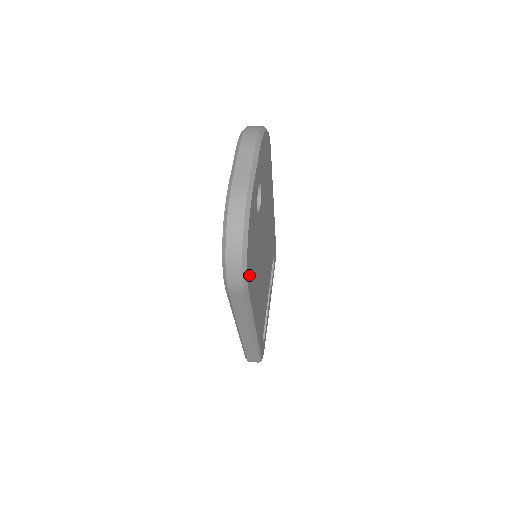
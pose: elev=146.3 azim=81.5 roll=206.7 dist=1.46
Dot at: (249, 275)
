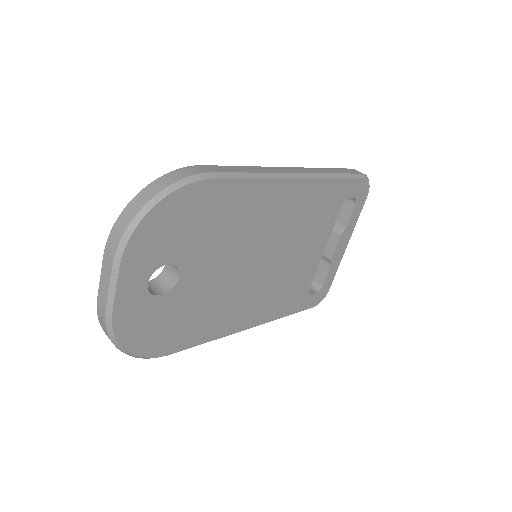
Dot at: (163, 348)
